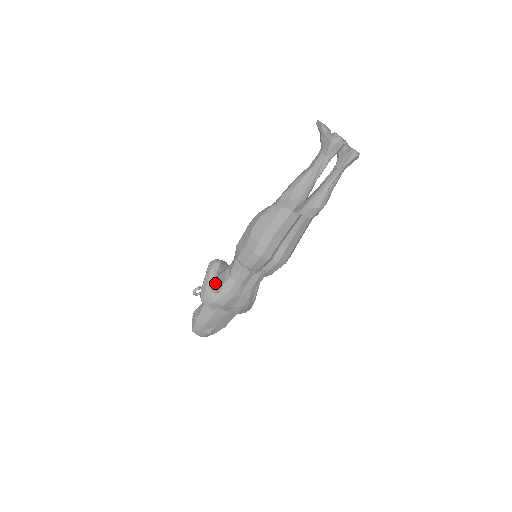
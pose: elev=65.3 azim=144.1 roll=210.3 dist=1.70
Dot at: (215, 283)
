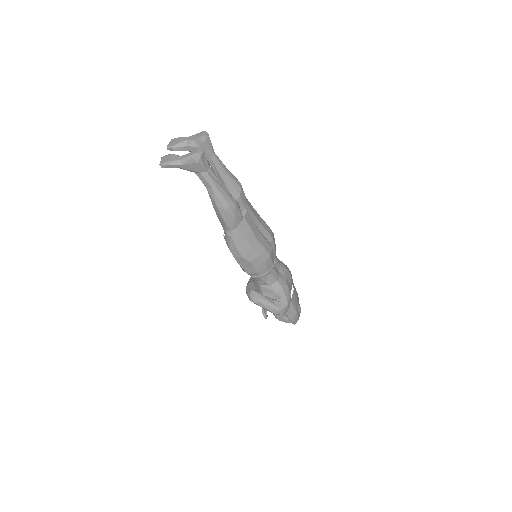
Dot at: (271, 300)
